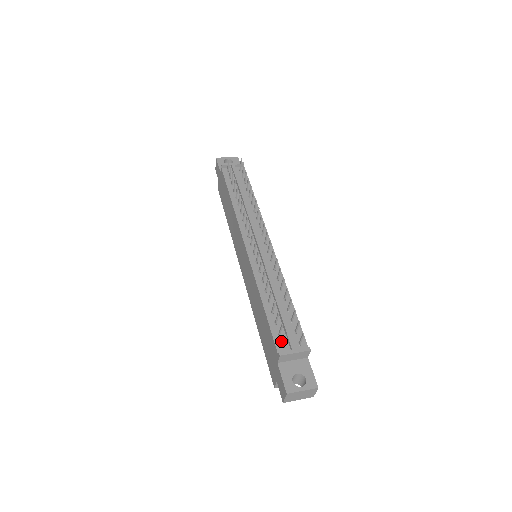
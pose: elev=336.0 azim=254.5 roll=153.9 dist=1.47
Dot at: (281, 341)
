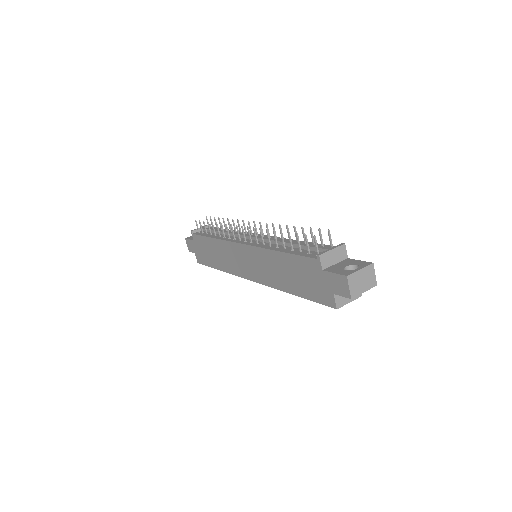
Dot at: (314, 254)
